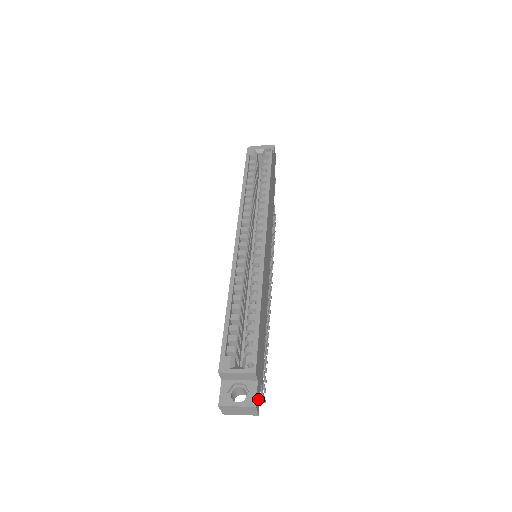
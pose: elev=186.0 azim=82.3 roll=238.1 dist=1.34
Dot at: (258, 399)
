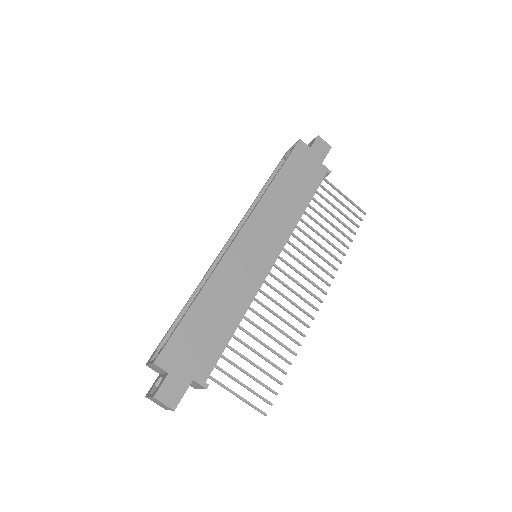
Dot at: (172, 393)
